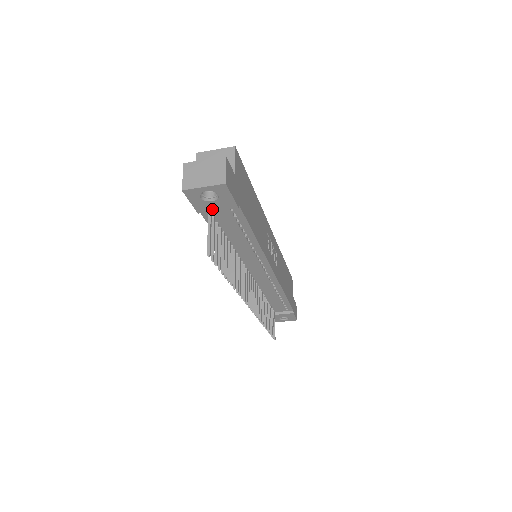
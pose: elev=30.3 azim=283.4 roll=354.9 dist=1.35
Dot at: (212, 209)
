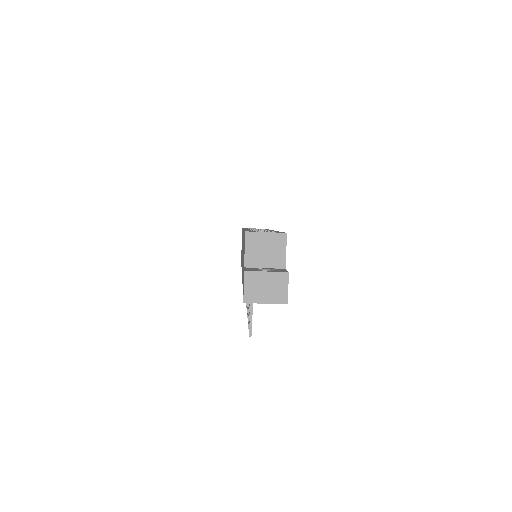
Dot at: occluded
